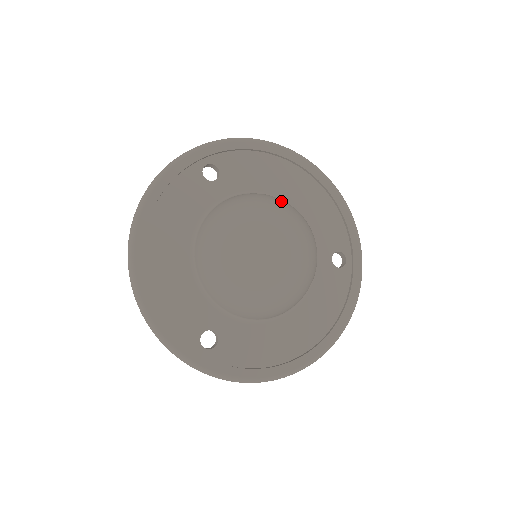
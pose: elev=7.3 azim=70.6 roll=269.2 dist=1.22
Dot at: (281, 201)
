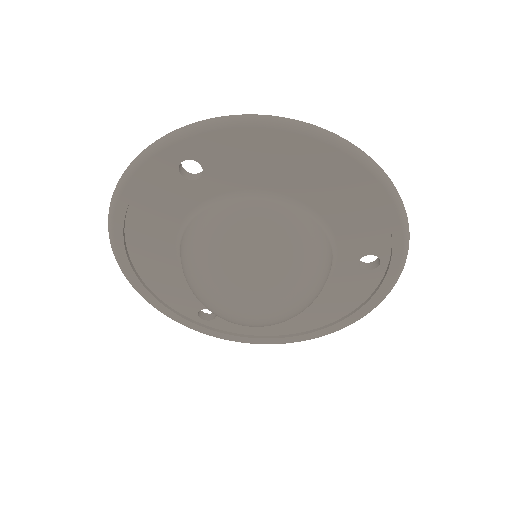
Dot at: (275, 235)
